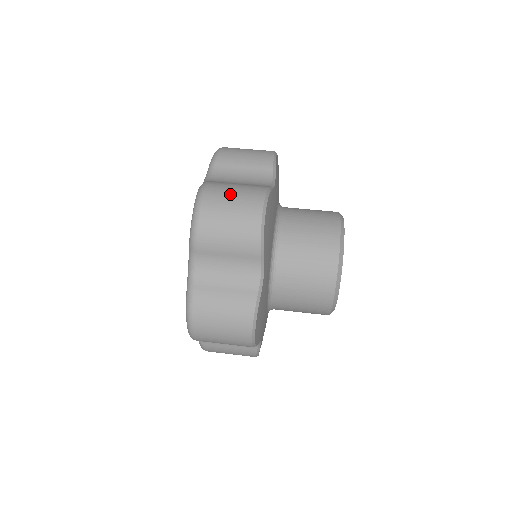
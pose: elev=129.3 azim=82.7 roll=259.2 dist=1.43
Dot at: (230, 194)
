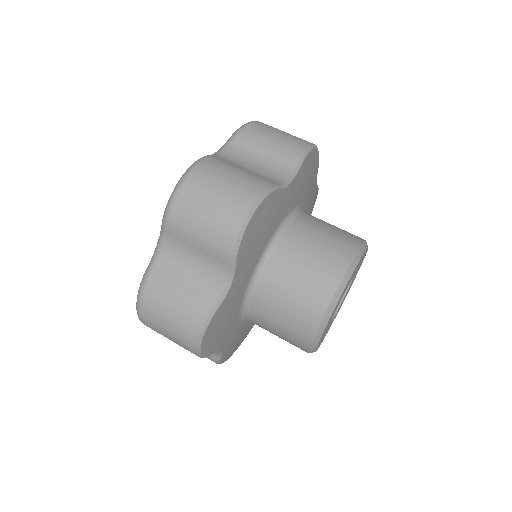
Dot at: (224, 179)
